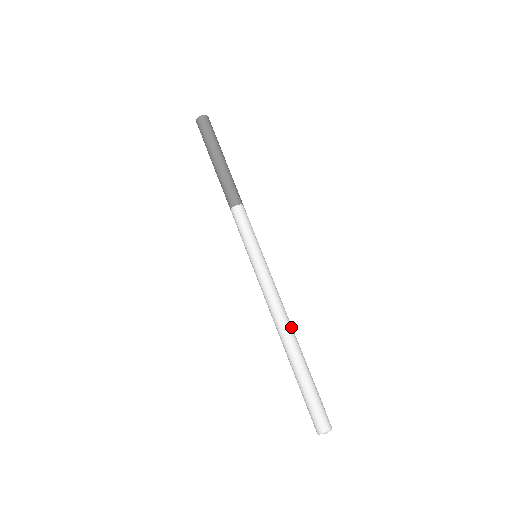
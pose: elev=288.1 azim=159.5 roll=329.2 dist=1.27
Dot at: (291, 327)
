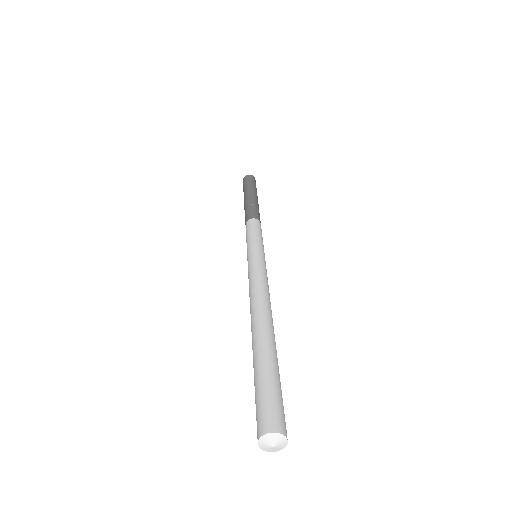
Dot at: (265, 308)
